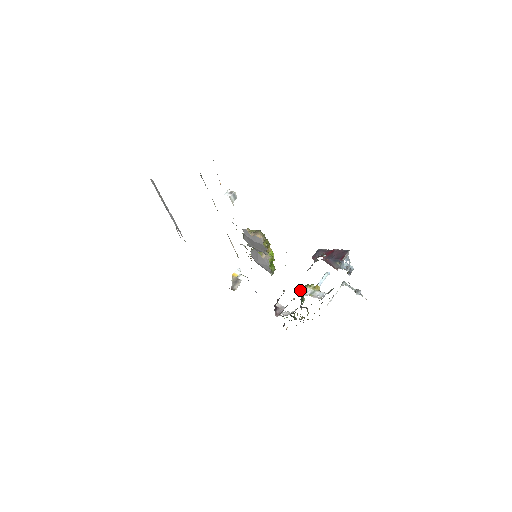
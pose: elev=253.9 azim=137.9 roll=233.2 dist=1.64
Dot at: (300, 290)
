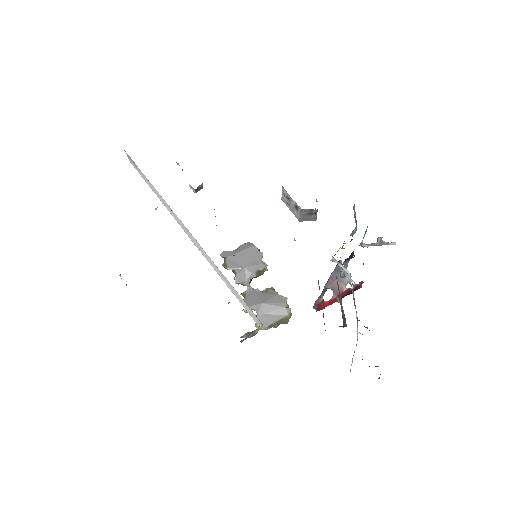
Dot at: (332, 256)
